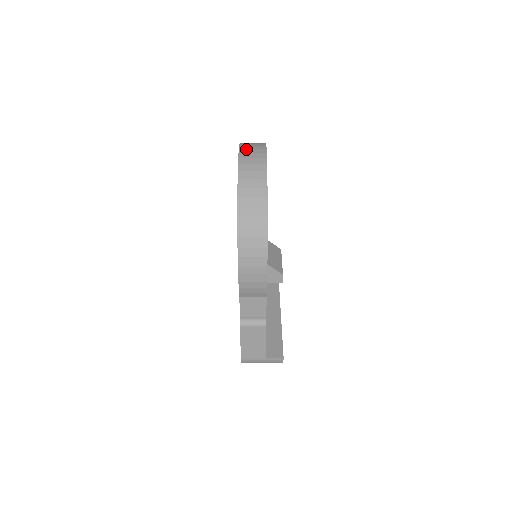
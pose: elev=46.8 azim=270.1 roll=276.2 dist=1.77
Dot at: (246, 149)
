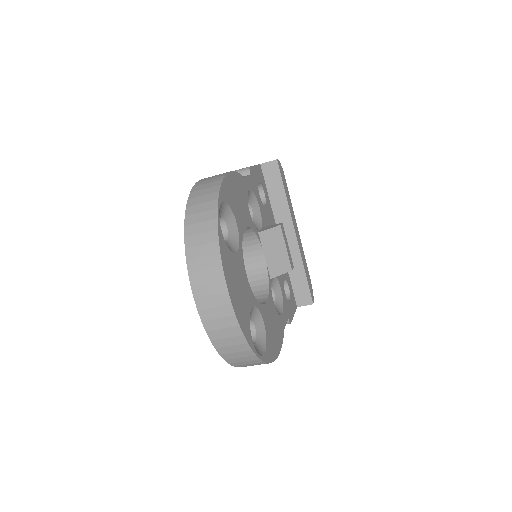
Dot at: (203, 299)
